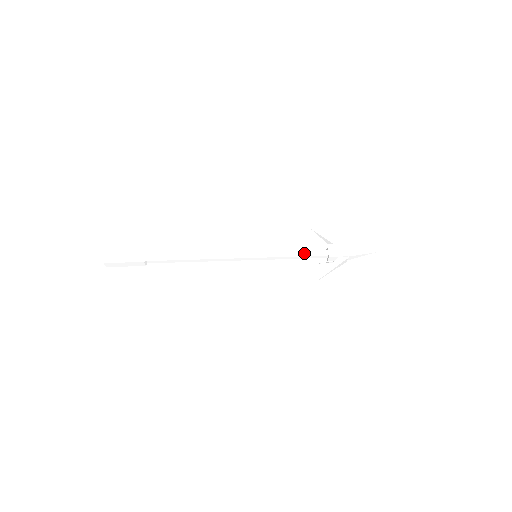
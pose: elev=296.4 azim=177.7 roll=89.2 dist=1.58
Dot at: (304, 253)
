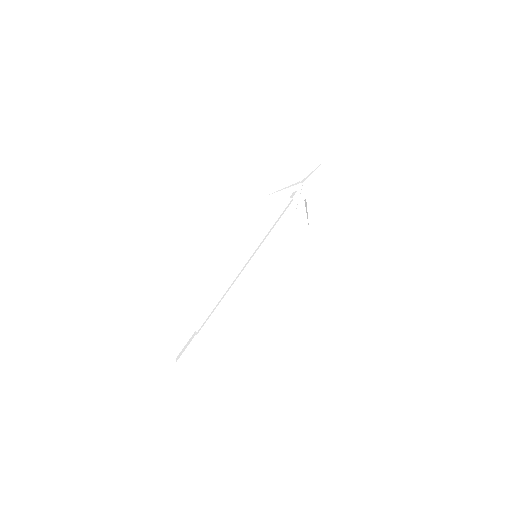
Dot at: (282, 220)
